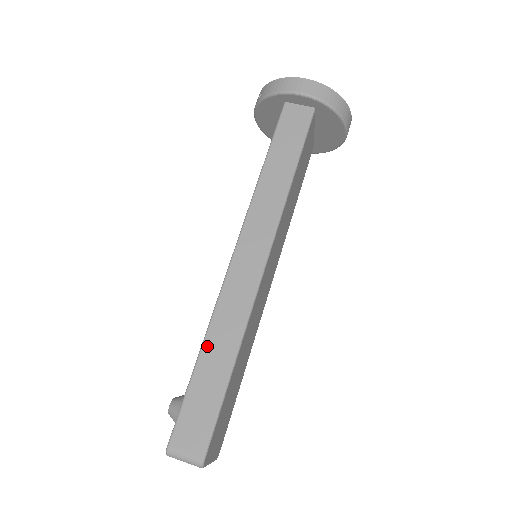
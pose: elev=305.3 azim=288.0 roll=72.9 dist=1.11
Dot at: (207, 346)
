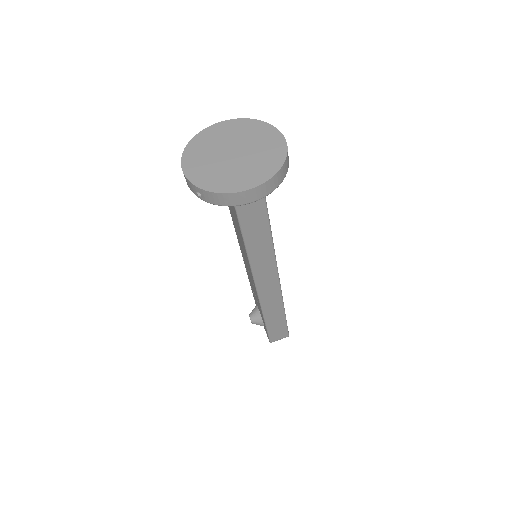
Dot at: (267, 318)
